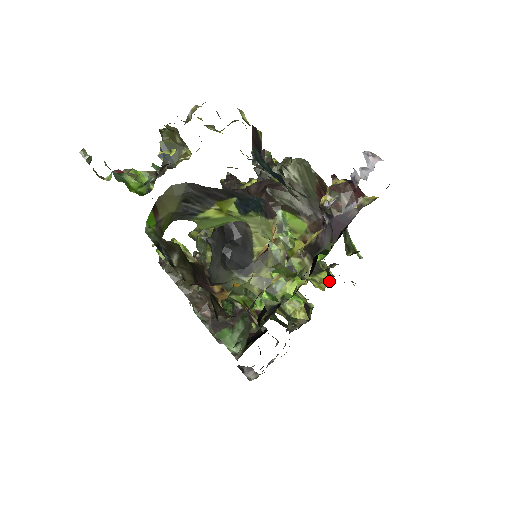
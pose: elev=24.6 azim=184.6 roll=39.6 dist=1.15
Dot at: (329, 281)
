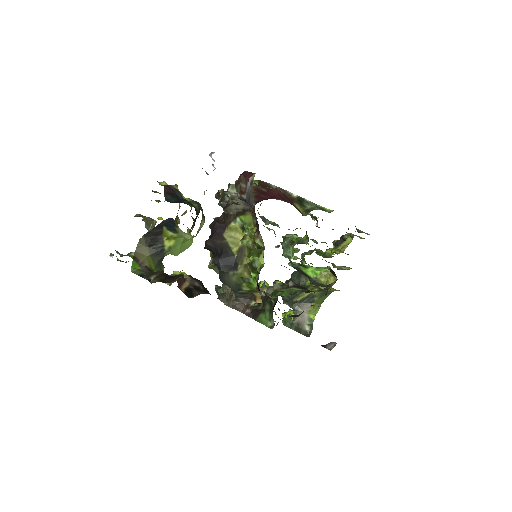
Dot at: occluded
